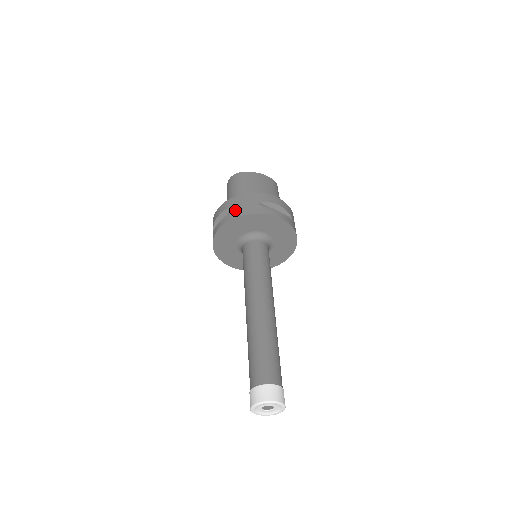
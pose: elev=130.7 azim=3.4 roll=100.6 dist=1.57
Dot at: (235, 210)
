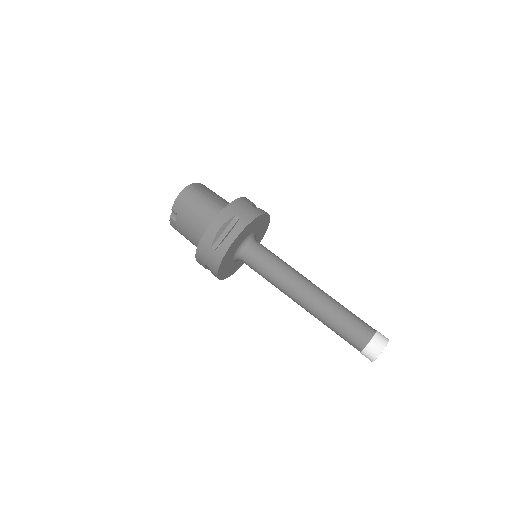
Dot at: (242, 217)
